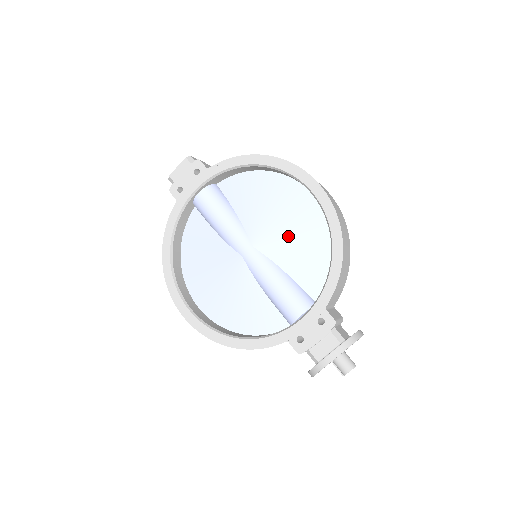
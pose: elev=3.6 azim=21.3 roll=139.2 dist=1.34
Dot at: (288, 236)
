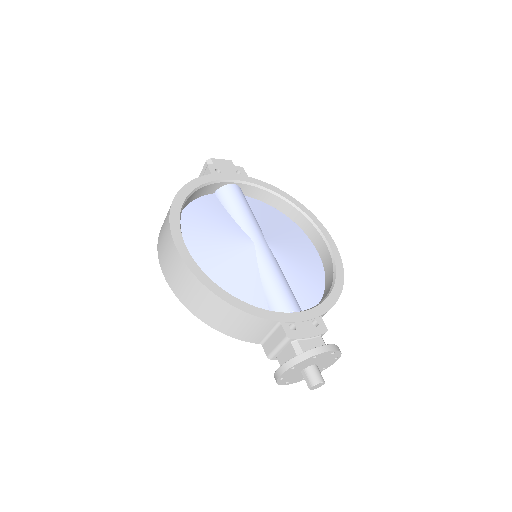
Dot at: (294, 257)
